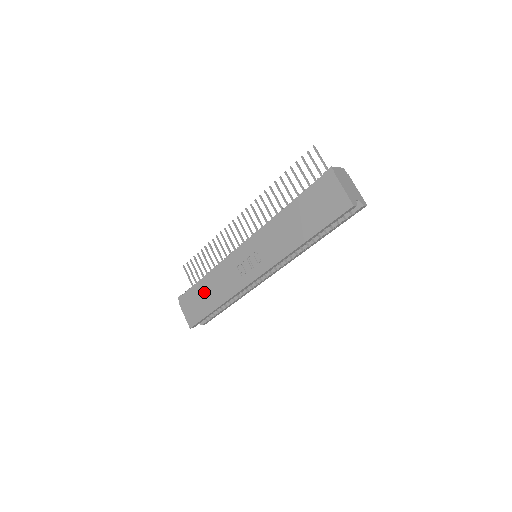
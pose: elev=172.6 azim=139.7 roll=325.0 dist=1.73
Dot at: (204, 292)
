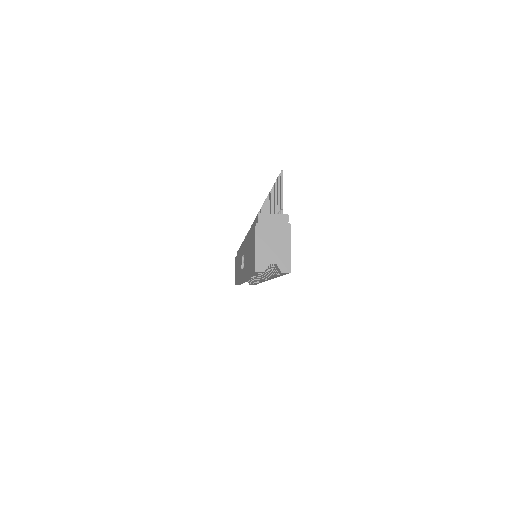
Dot at: (237, 262)
